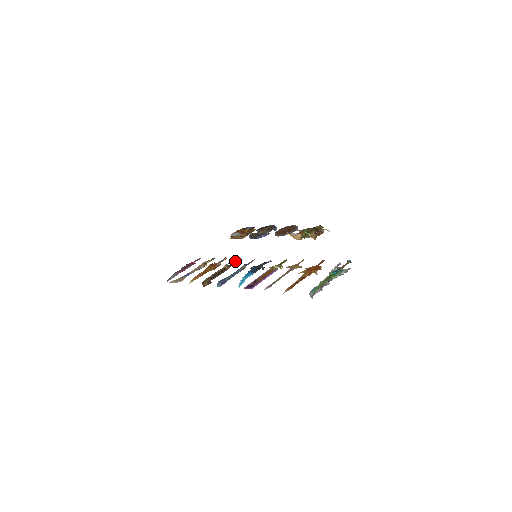
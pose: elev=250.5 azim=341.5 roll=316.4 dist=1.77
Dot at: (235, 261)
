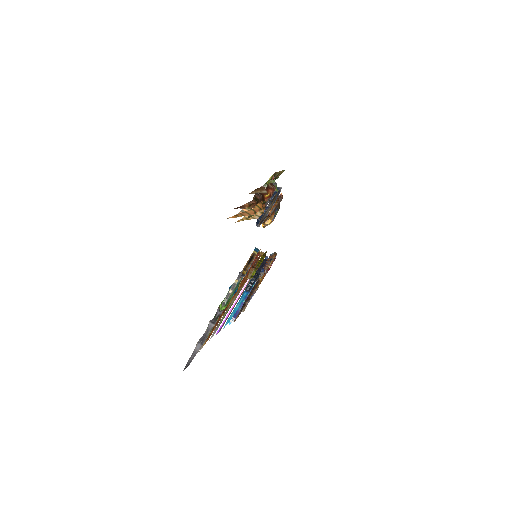
Dot at: occluded
